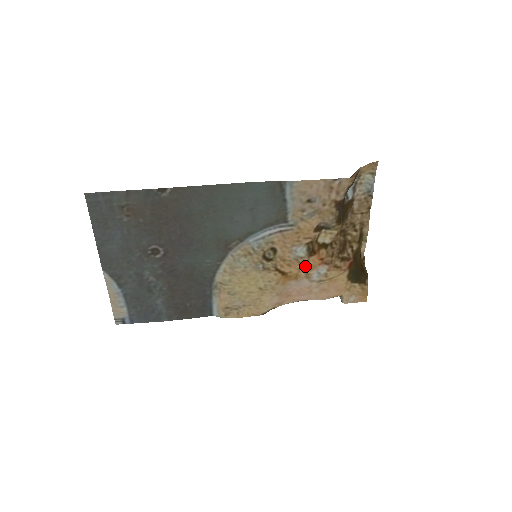
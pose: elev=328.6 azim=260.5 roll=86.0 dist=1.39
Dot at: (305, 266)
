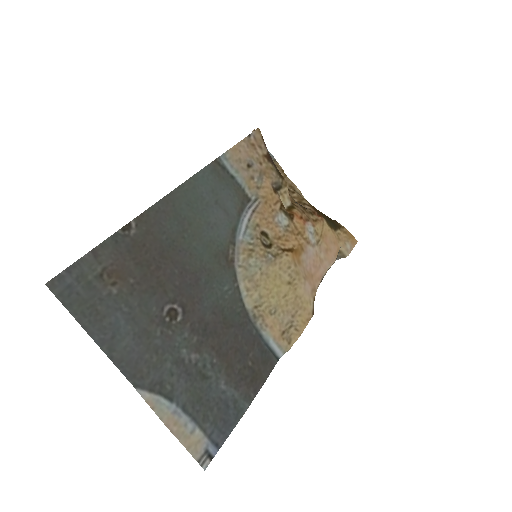
Dot at: (297, 233)
